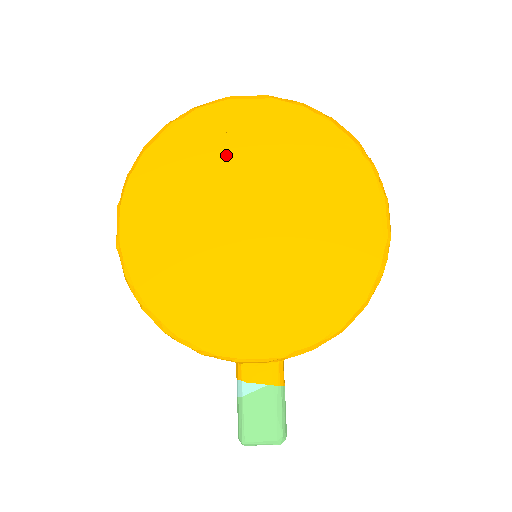
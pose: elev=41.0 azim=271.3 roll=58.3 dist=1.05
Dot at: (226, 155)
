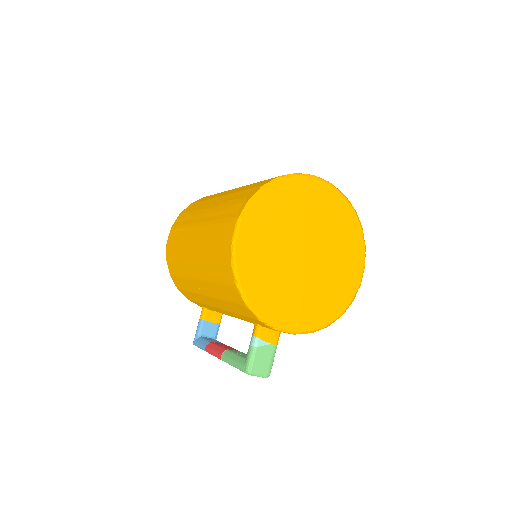
Dot at: (304, 210)
